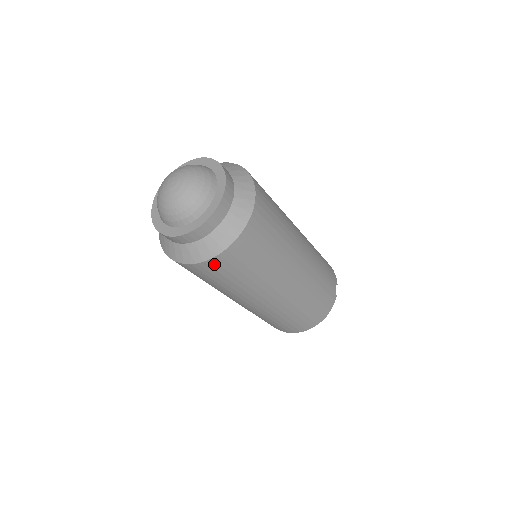
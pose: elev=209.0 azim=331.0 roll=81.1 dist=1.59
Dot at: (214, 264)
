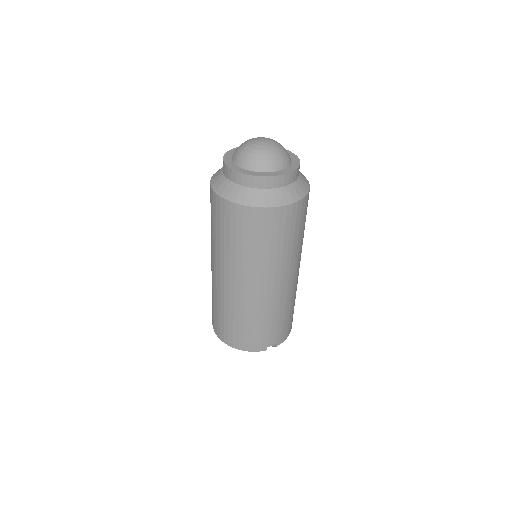
Dot at: (223, 206)
